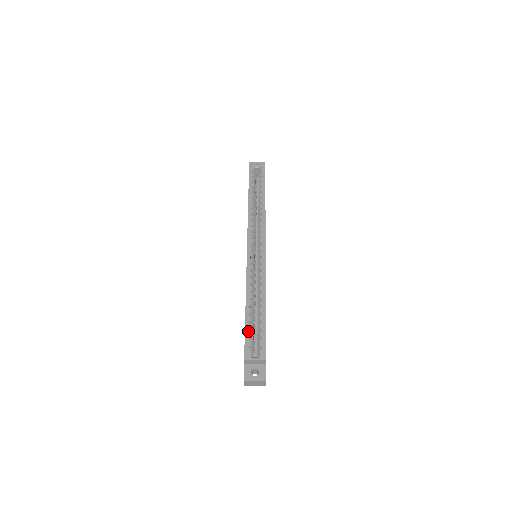
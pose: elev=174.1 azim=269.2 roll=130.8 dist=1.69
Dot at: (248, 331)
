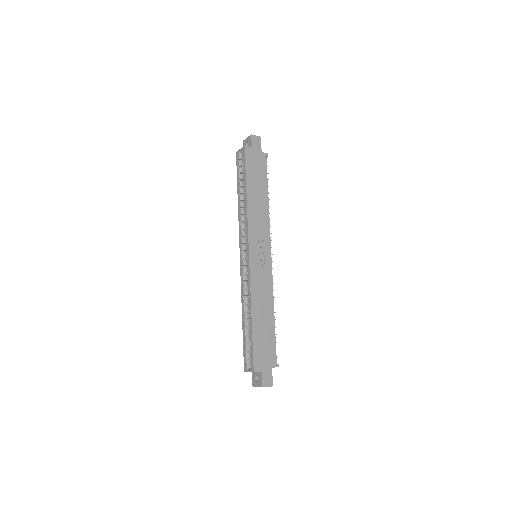
Dot at: (244, 344)
